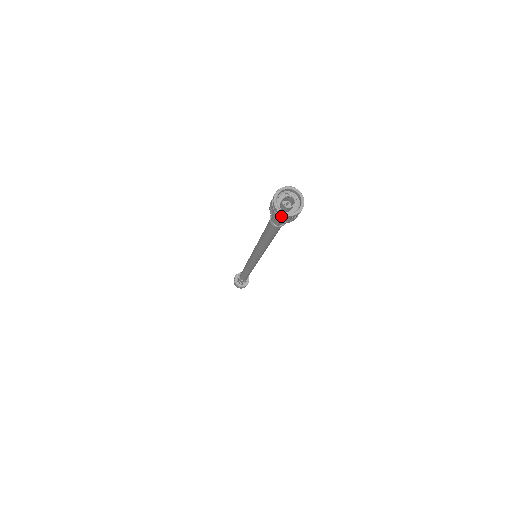
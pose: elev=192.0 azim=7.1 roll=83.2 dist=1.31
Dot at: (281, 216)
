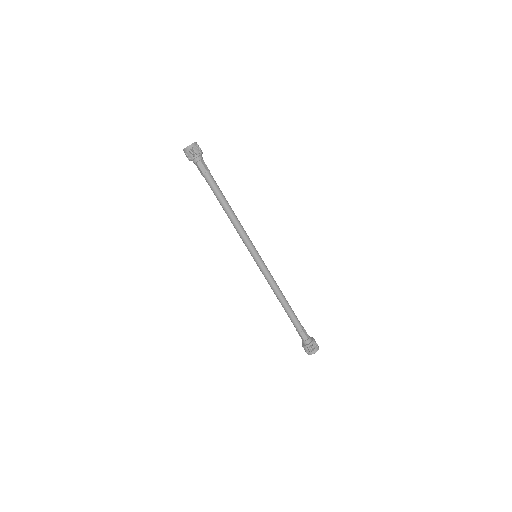
Dot at: (185, 152)
